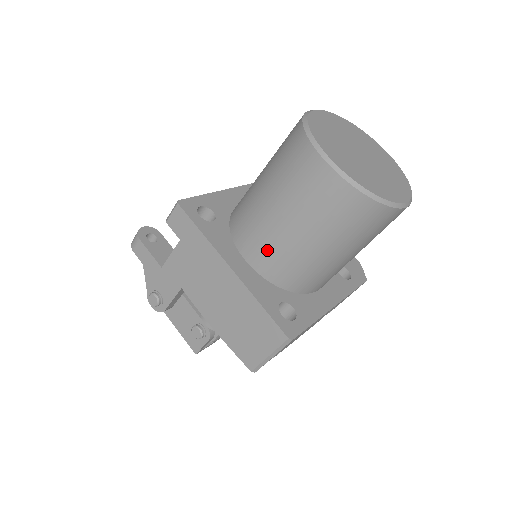
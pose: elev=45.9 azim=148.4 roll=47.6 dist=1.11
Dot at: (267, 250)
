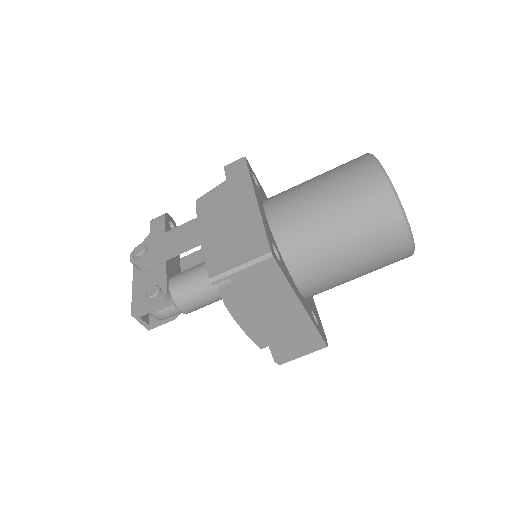
Dot at: (290, 208)
